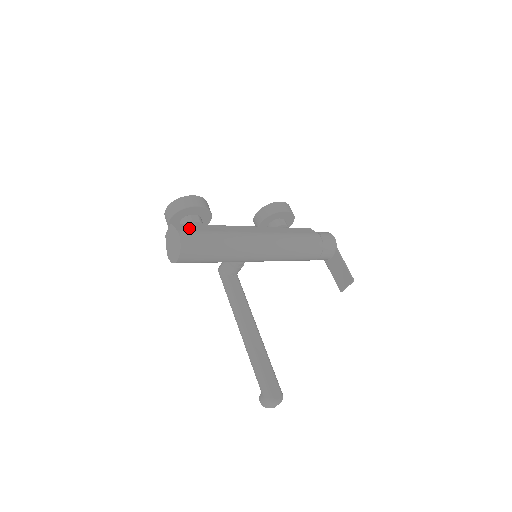
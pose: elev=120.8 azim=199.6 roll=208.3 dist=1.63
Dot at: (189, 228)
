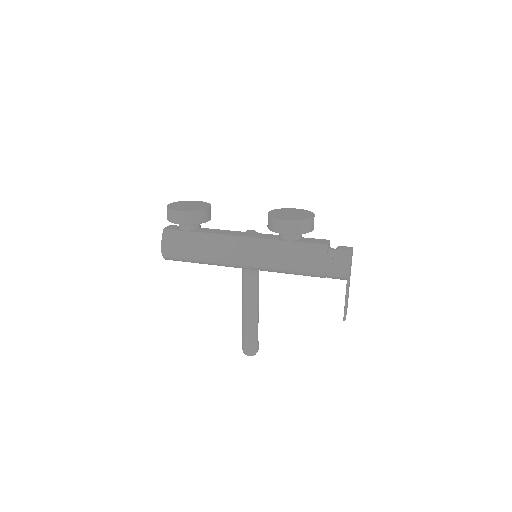
Dot at: (174, 240)
